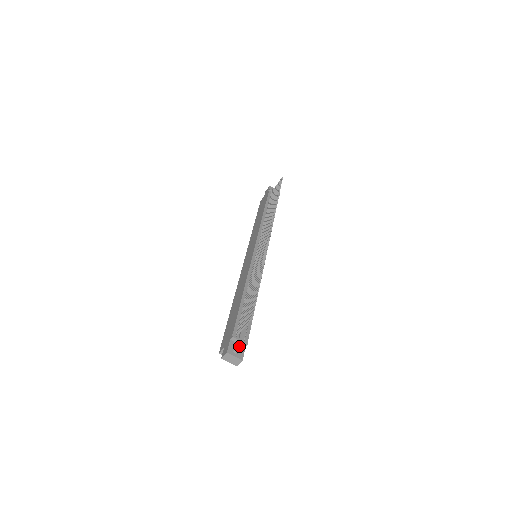
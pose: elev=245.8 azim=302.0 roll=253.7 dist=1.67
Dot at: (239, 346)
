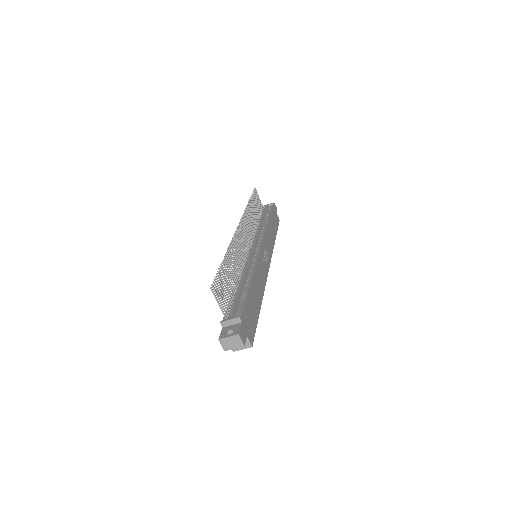
Dot at: (233, 326)
